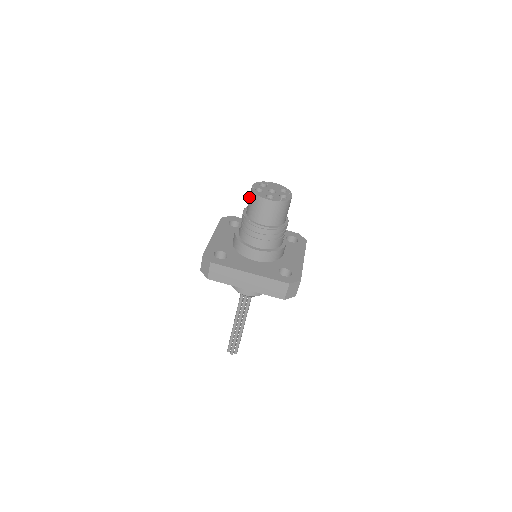
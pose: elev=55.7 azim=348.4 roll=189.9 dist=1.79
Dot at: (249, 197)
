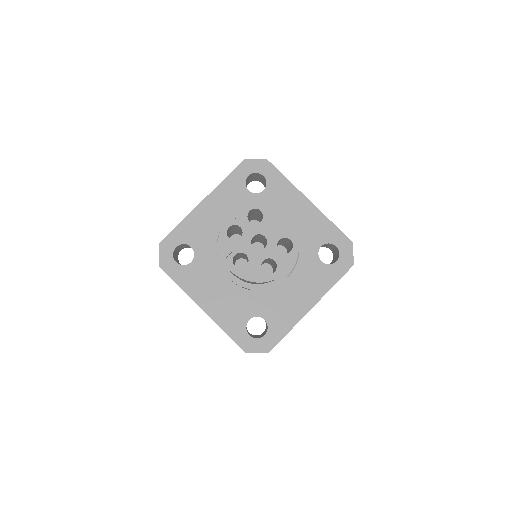
Dot at: occluded
